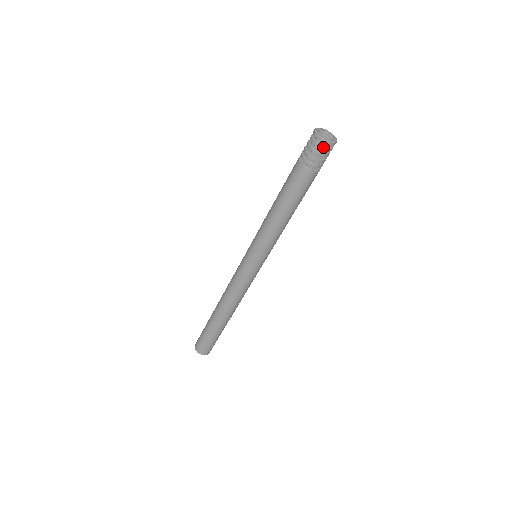
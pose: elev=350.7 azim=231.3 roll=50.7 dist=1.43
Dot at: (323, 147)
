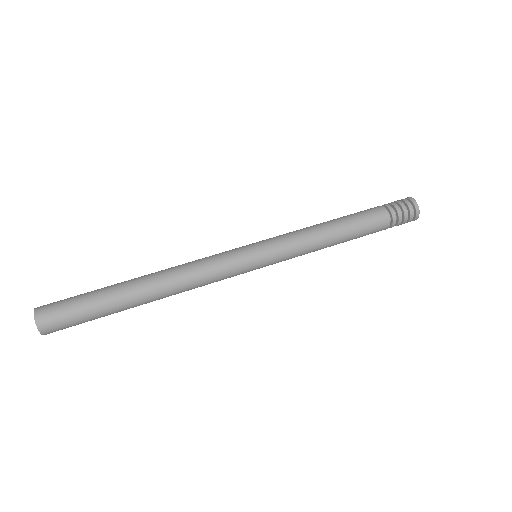
Dot at: (413, 217)
